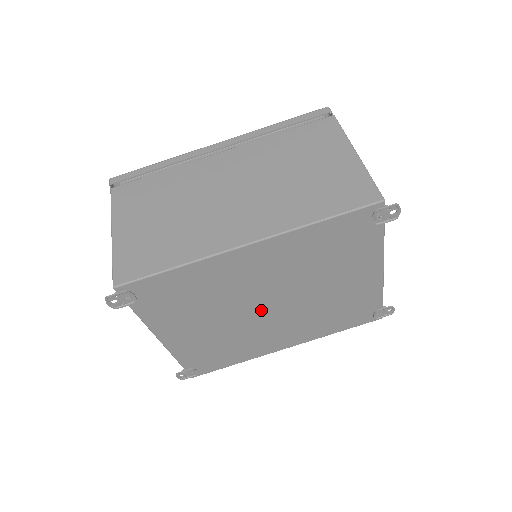
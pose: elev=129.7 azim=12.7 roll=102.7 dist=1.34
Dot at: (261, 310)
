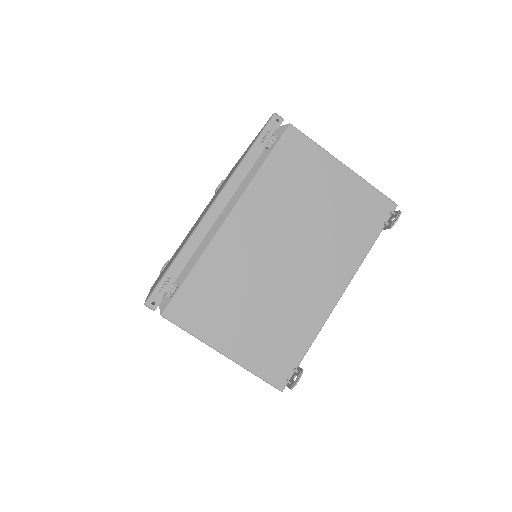
Dot at: occluded
